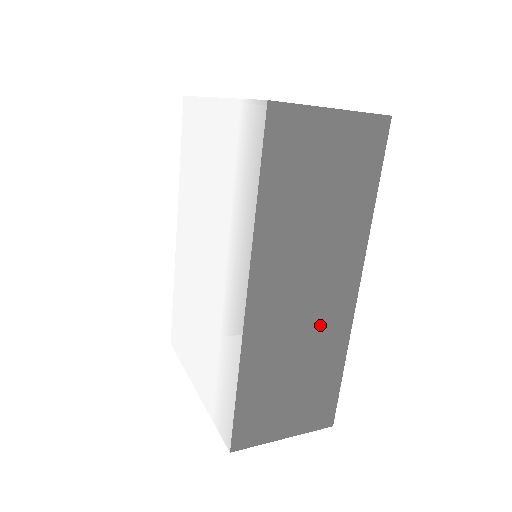
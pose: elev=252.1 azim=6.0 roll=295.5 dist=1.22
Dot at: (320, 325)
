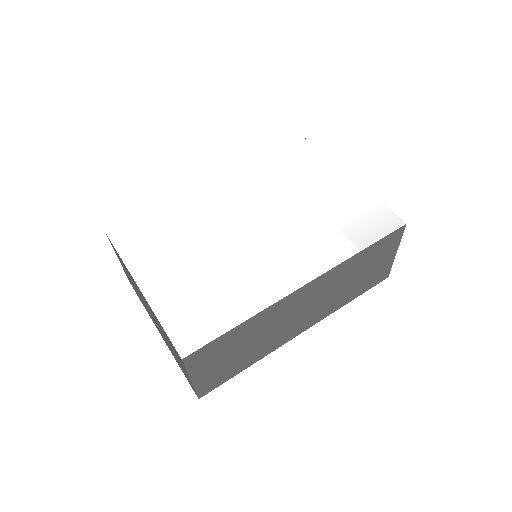
Dot at: (280, 333)
